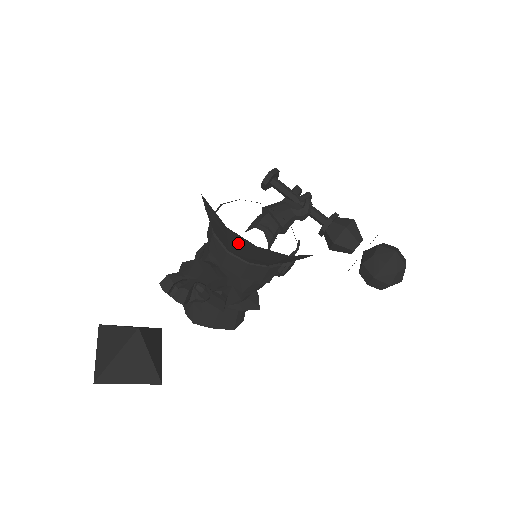
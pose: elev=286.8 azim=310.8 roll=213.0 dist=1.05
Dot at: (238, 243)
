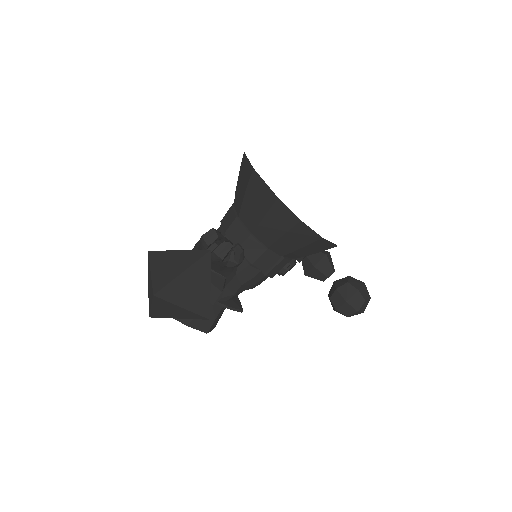
Dot at: (277, 219)
